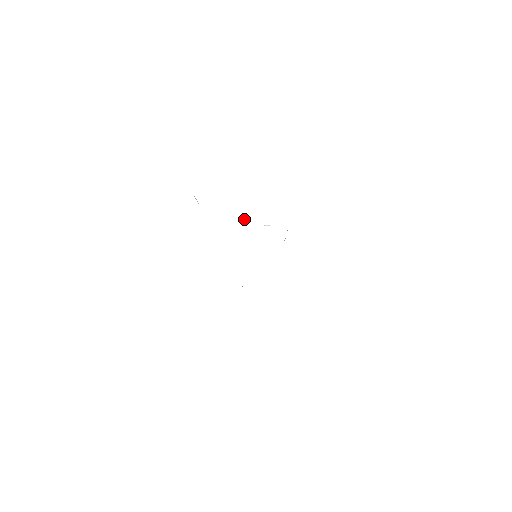
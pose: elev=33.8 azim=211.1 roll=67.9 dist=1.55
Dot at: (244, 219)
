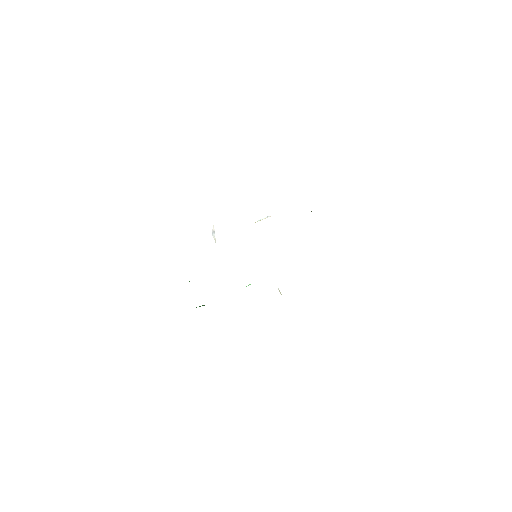
Dot at: (214, 236)
